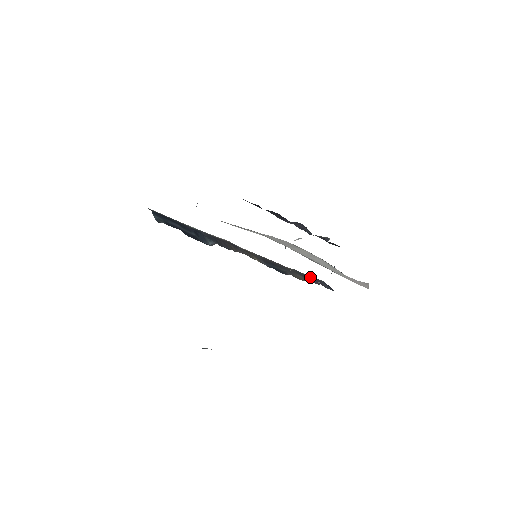
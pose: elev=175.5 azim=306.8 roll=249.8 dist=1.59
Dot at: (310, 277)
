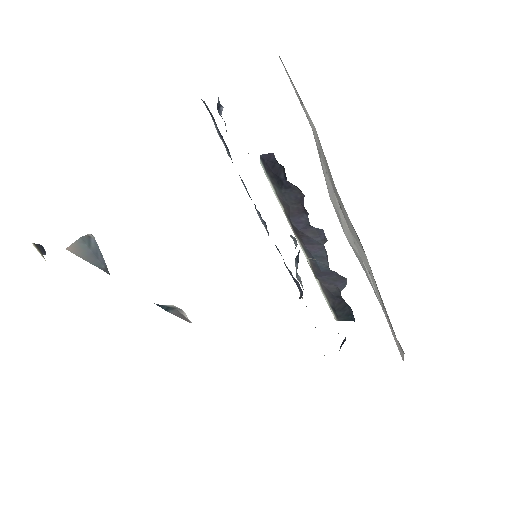
Dot at: occluded
